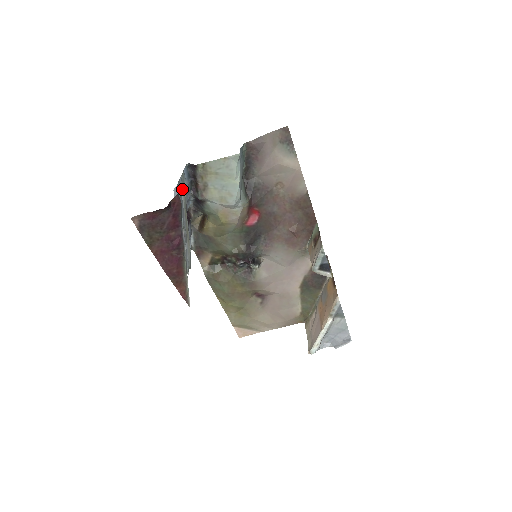
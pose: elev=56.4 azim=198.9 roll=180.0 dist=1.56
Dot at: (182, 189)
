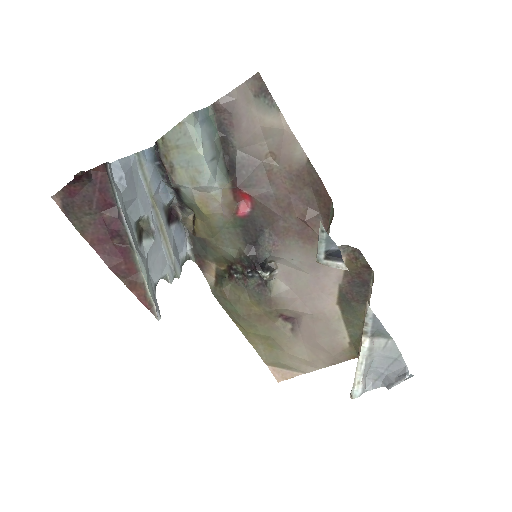
Dot at: (141, 172)
